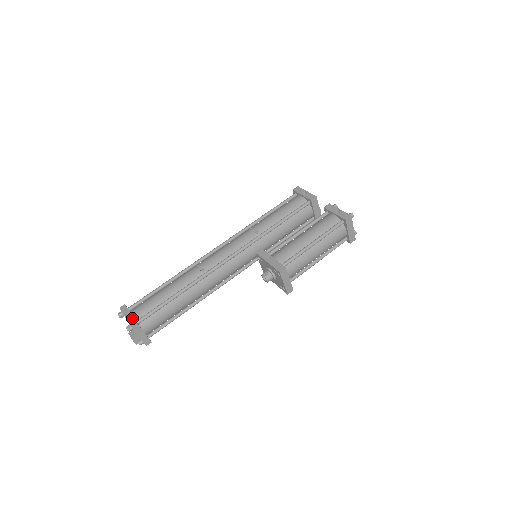
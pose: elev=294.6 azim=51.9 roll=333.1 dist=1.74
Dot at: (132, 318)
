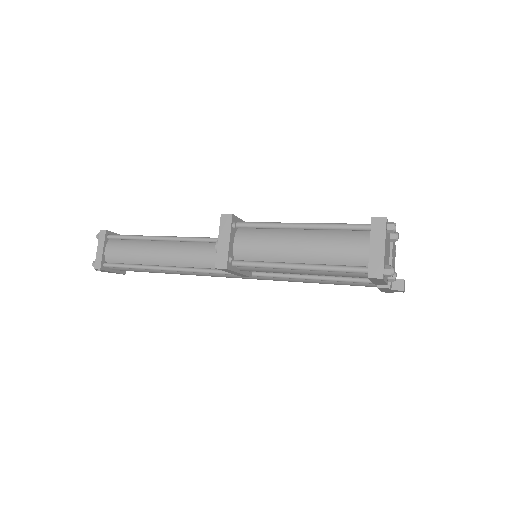
Dot at: (112, 232)
